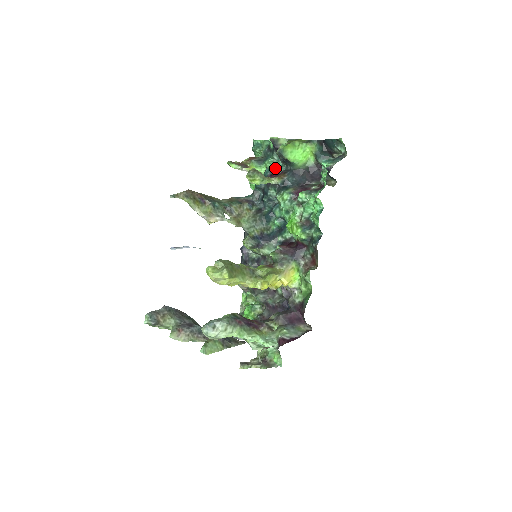
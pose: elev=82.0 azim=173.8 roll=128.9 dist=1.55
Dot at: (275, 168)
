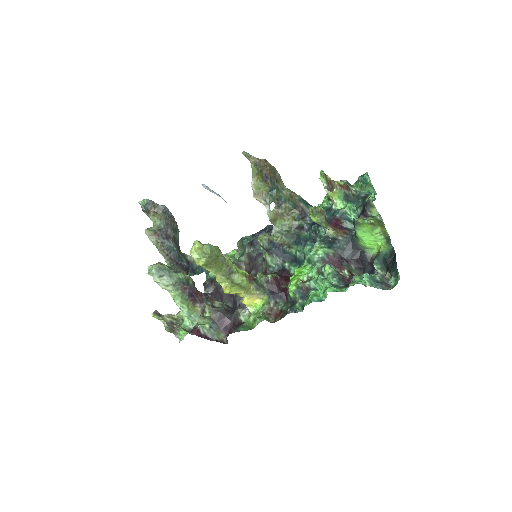
Dot at: (347, 218)
